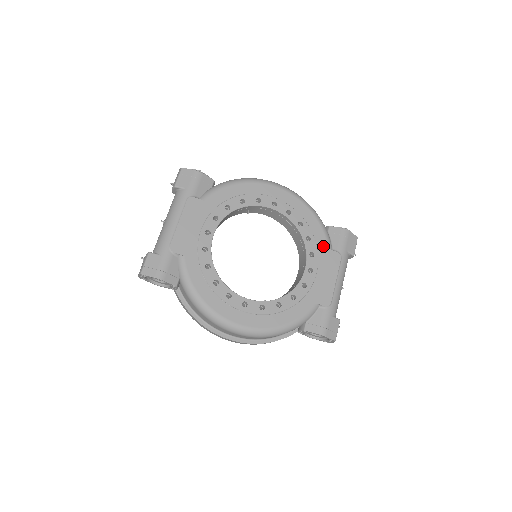
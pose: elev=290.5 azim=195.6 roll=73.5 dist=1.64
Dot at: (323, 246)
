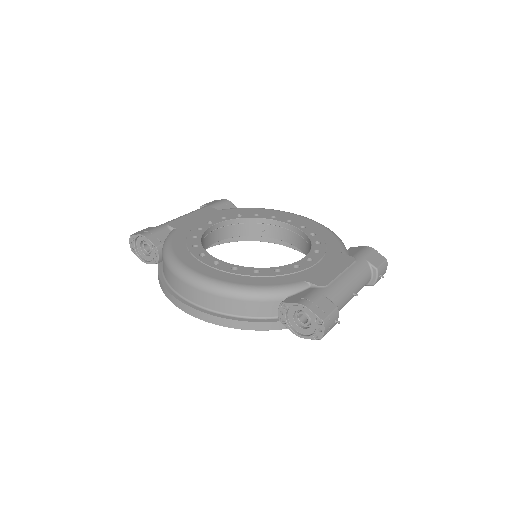
Dot at: (334, 250)
